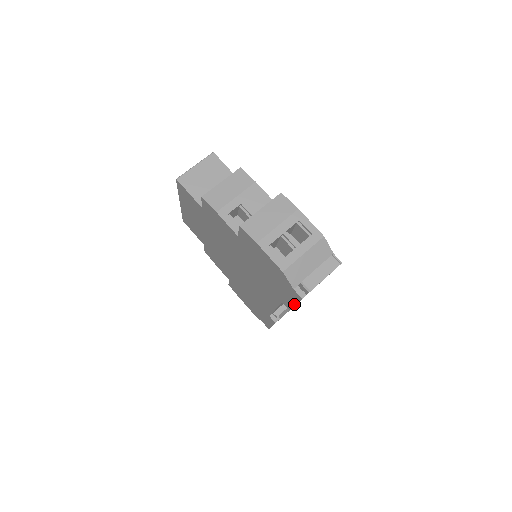
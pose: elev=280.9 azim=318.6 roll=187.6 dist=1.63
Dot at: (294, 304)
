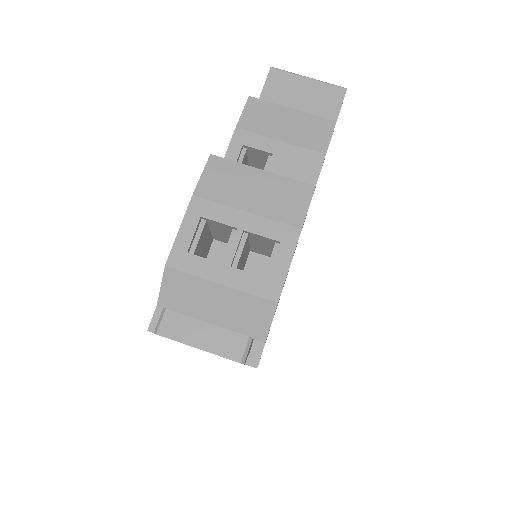
Dot at: occluded
